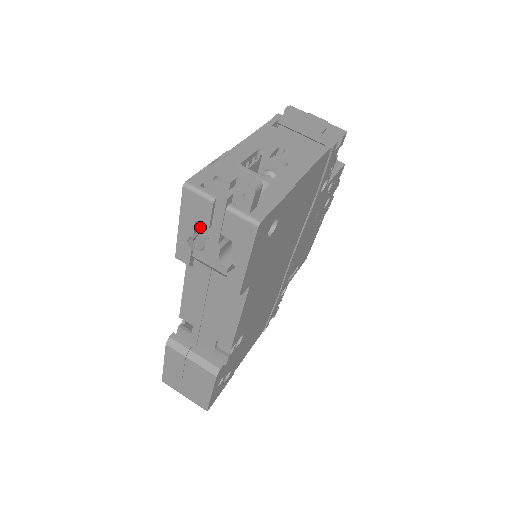
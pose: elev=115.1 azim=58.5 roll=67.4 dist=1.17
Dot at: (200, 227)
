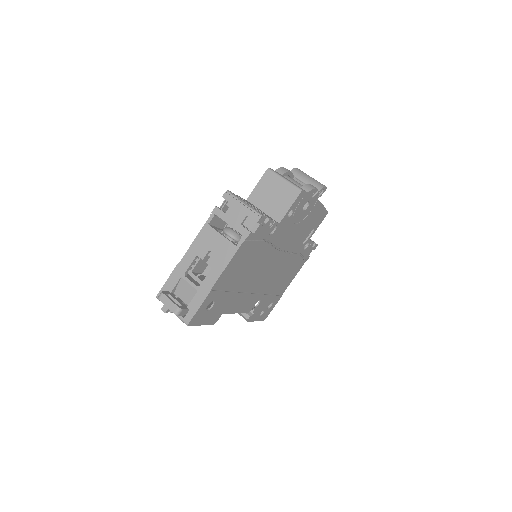
Dot at: occluded
